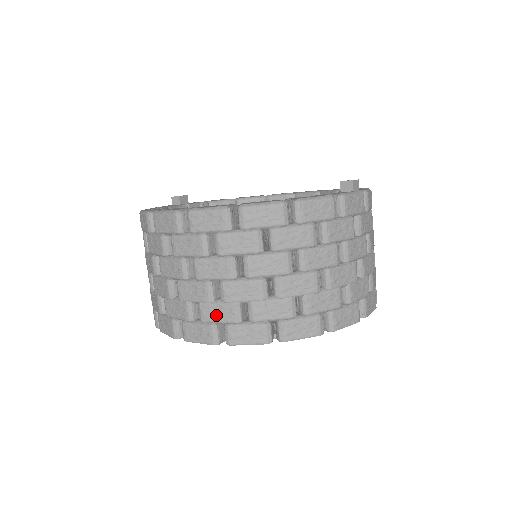
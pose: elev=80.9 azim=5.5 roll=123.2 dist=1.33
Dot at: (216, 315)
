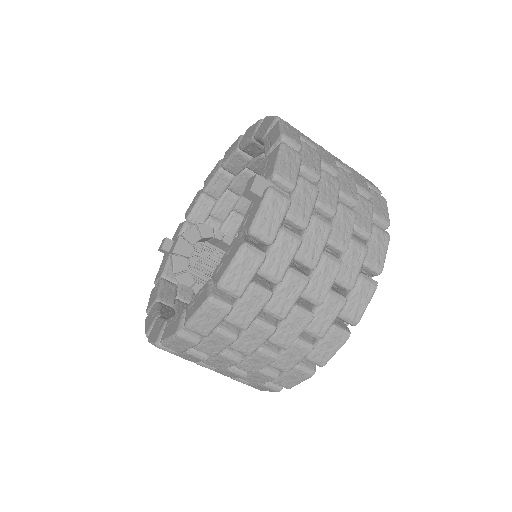
Dot at: (258, 380)
